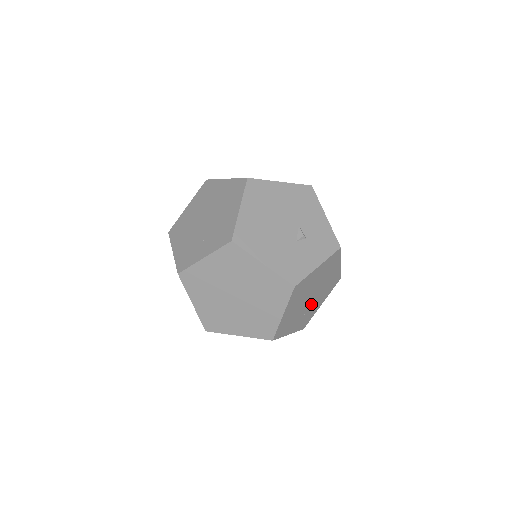
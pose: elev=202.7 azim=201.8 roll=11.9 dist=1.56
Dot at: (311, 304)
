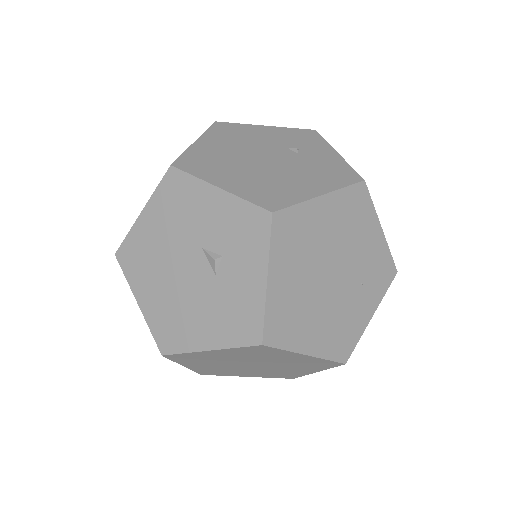
Dot at: (352, 268)
